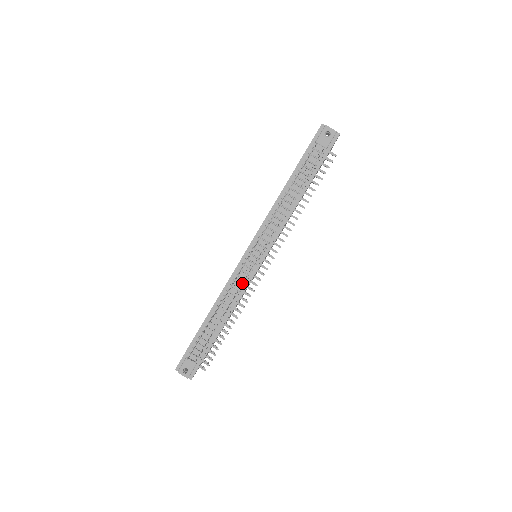
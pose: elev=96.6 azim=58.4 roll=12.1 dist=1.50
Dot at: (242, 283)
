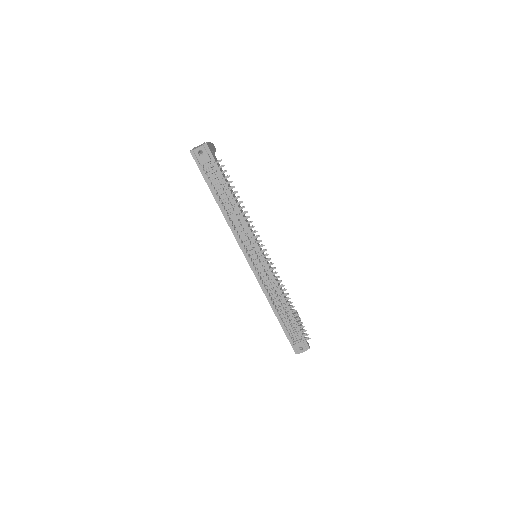
Dot at: (269, 281)
